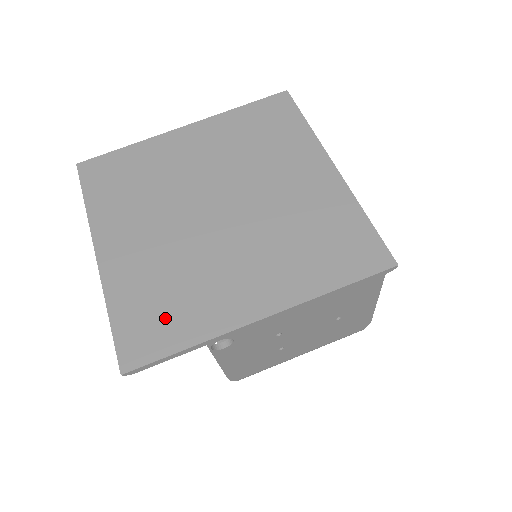
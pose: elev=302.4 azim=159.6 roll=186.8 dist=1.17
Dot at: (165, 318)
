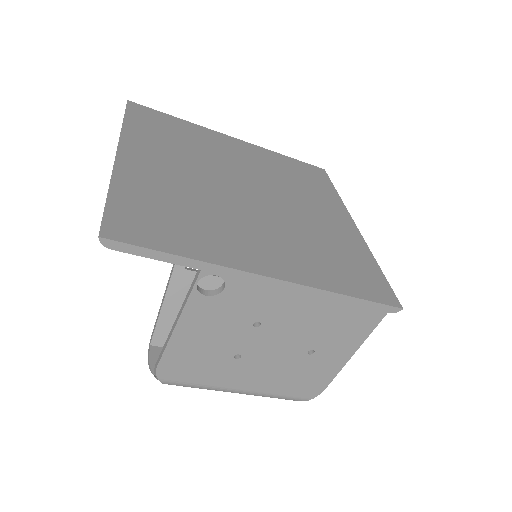
Dot at: (169, 225)
